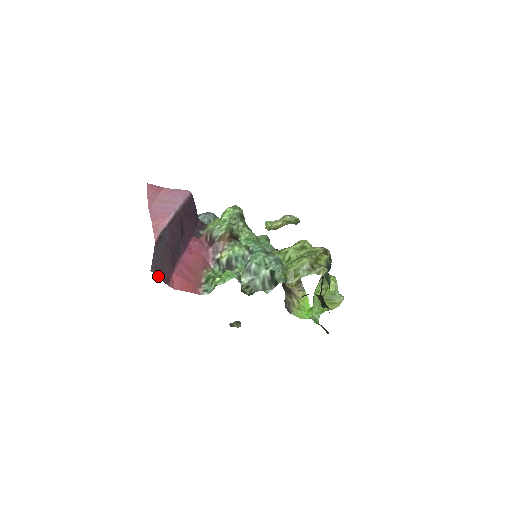
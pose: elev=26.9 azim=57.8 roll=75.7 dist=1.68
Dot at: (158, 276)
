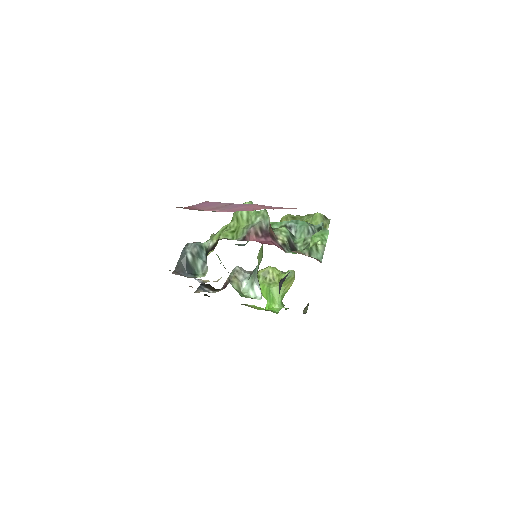
Dot at: occluded
